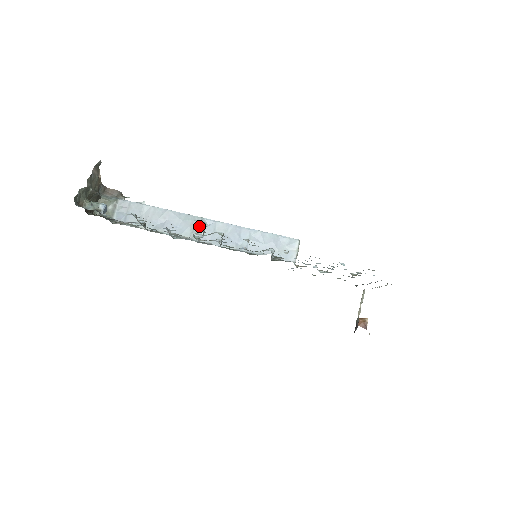
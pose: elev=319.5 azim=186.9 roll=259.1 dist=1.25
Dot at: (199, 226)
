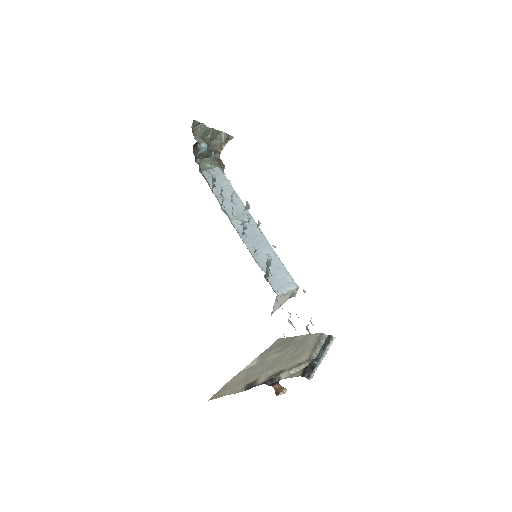
Dot at: (244, 217)
